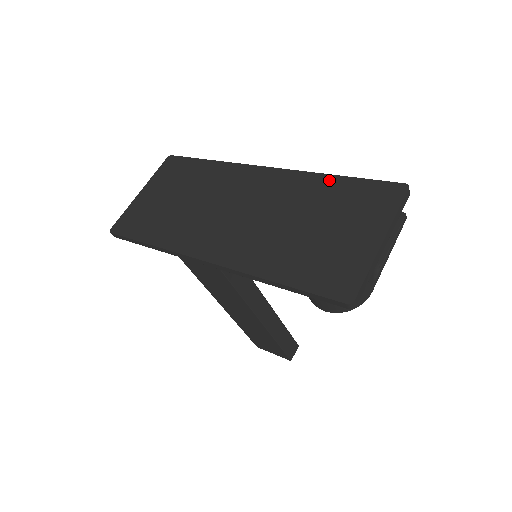
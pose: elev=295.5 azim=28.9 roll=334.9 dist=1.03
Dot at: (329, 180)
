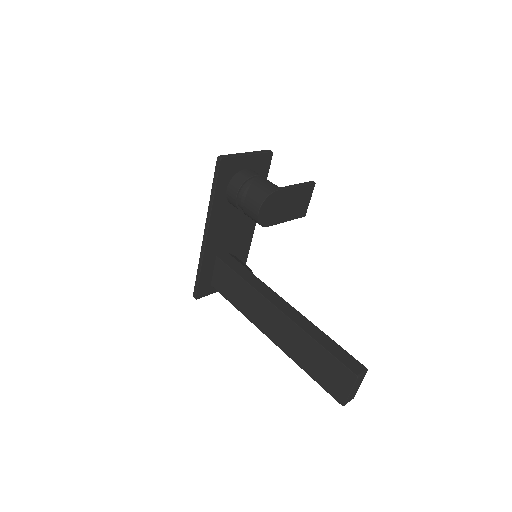
Dot at: occluded
